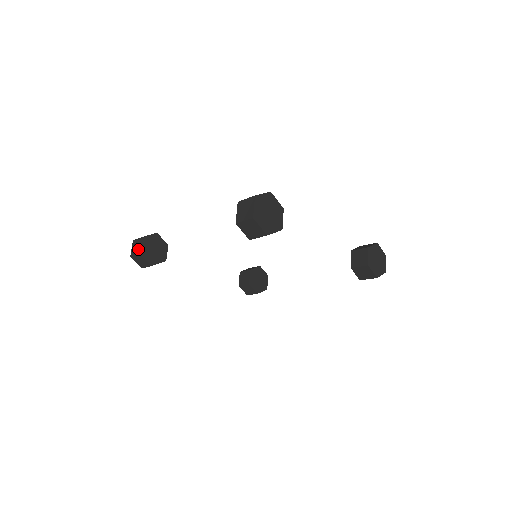
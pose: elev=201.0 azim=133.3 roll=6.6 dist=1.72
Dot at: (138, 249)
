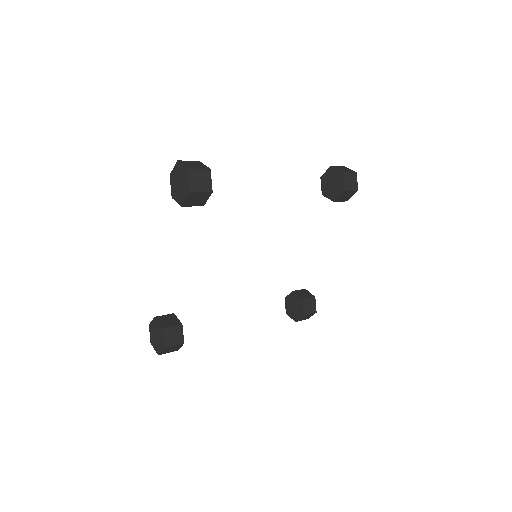
Dot at: (202, 166)
